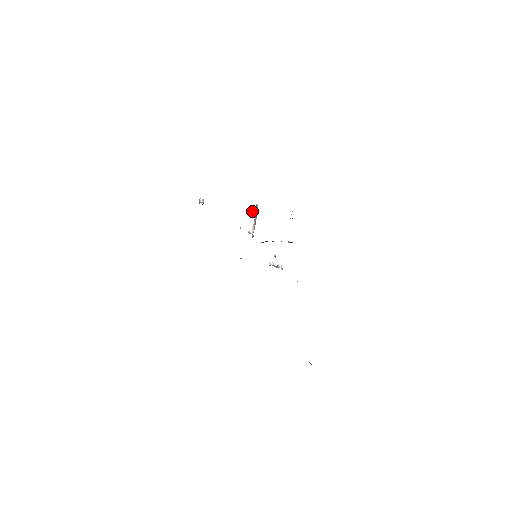
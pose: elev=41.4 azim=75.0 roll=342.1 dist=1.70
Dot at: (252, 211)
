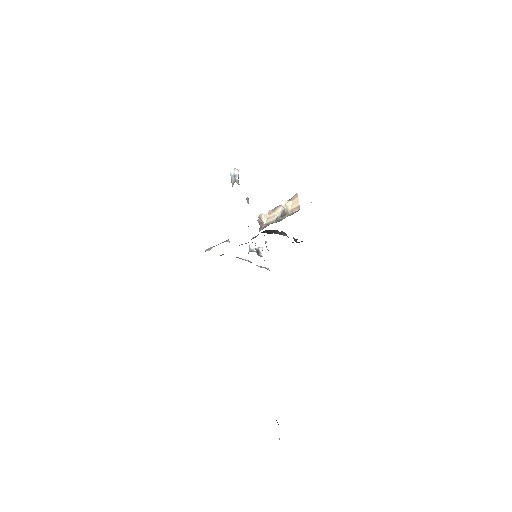
Dot at: (286, 202)
